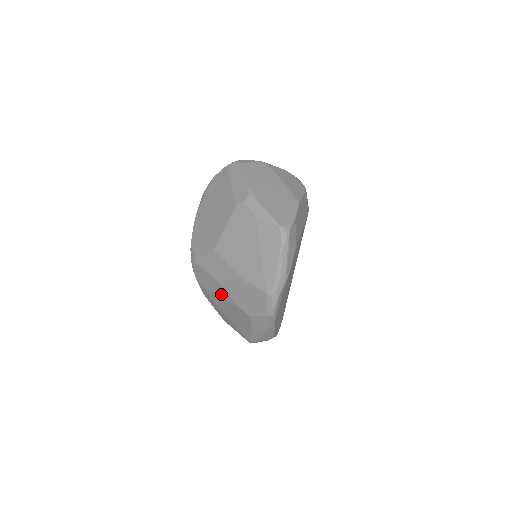
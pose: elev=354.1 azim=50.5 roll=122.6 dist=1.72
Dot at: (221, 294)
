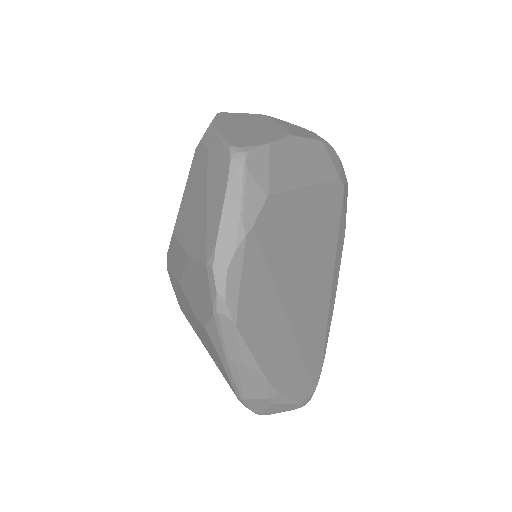
Dot at: (186, 306)
